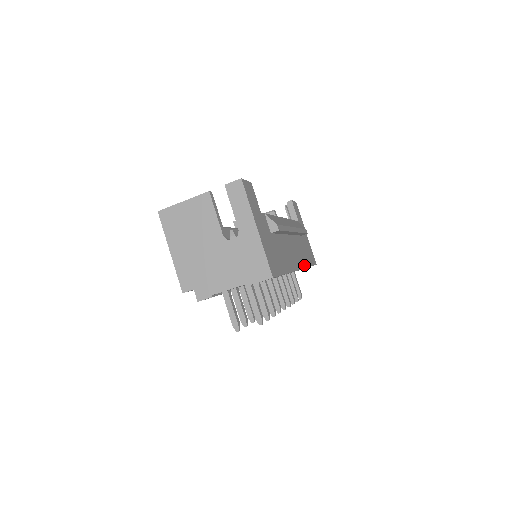
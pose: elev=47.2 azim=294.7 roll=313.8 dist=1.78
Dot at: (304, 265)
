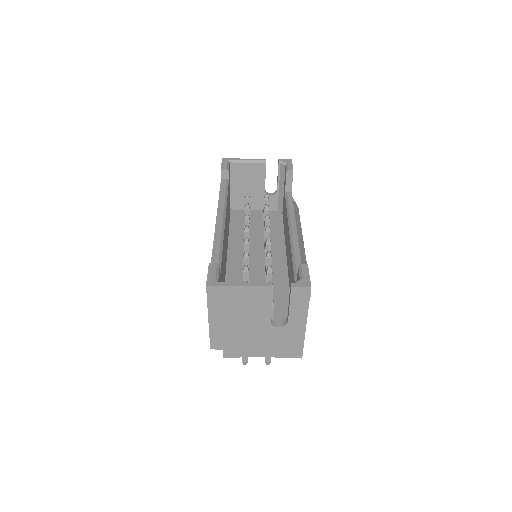
Dot at: occluded
